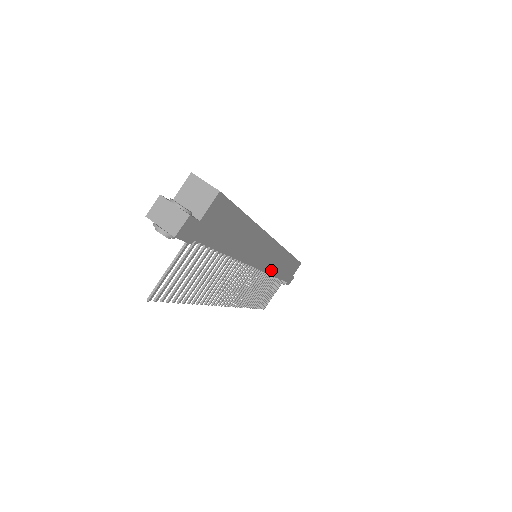
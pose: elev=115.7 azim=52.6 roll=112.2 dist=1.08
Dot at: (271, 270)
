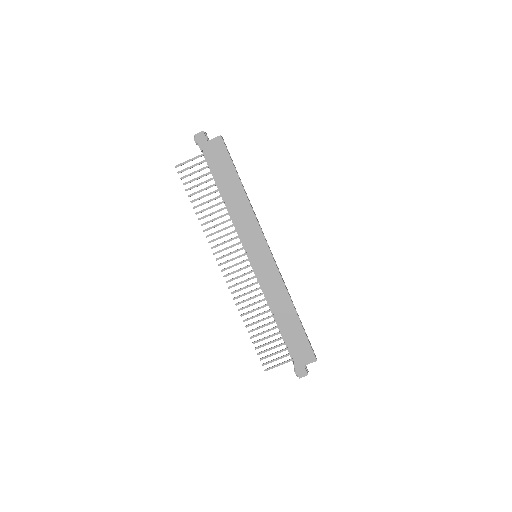
Dot at: (266, 289)
